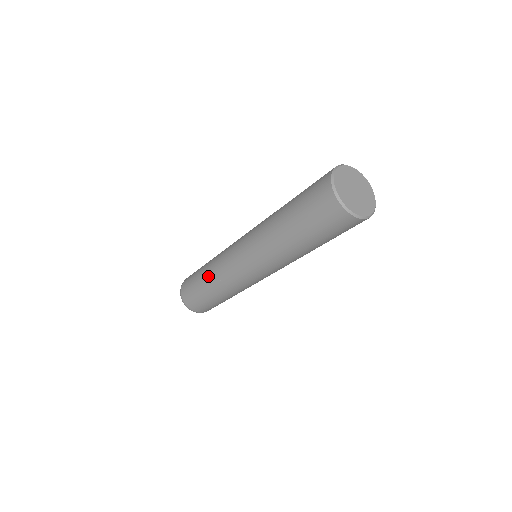
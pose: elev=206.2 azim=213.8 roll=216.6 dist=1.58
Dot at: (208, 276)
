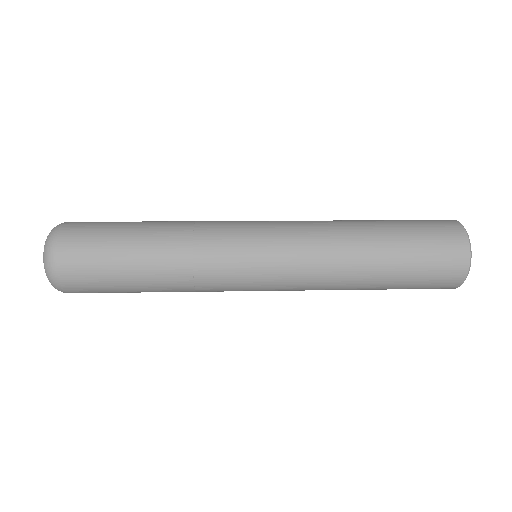
Dot at: (165, 246)
